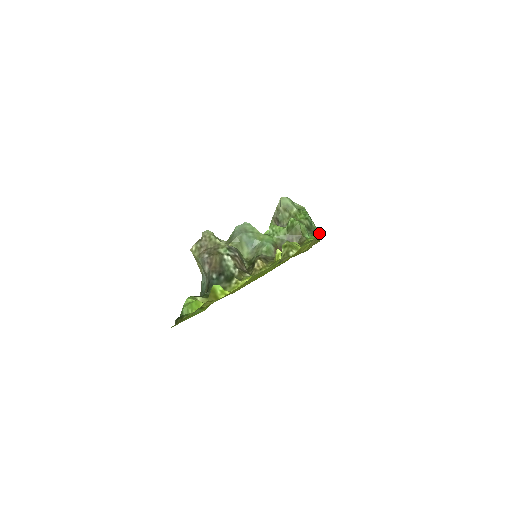
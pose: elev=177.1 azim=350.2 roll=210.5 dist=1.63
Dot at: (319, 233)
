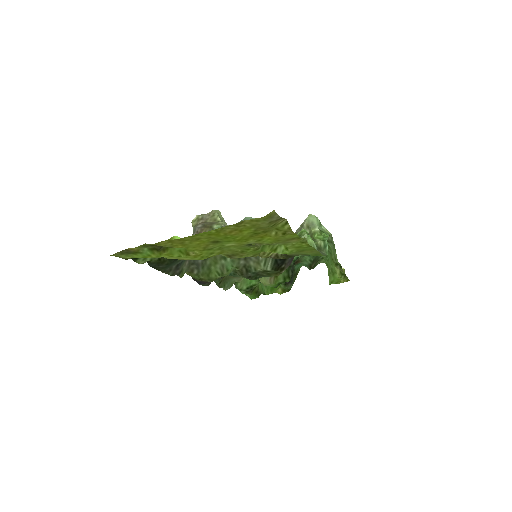
Dot at: (344, 275)
